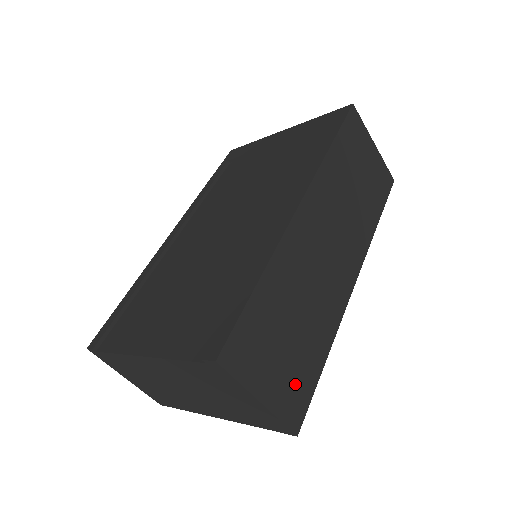
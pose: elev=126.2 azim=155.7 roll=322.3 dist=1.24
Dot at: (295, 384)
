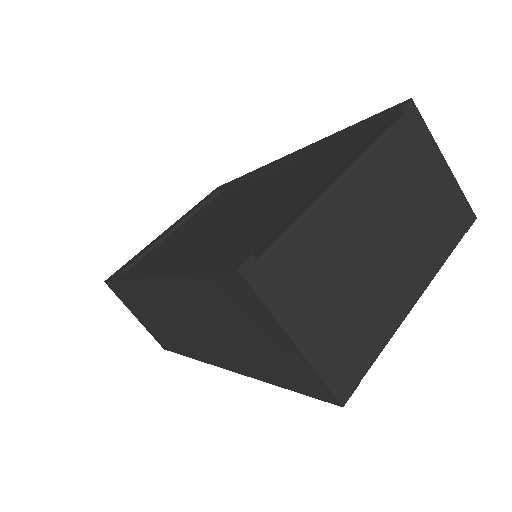
Dot at: occluded
